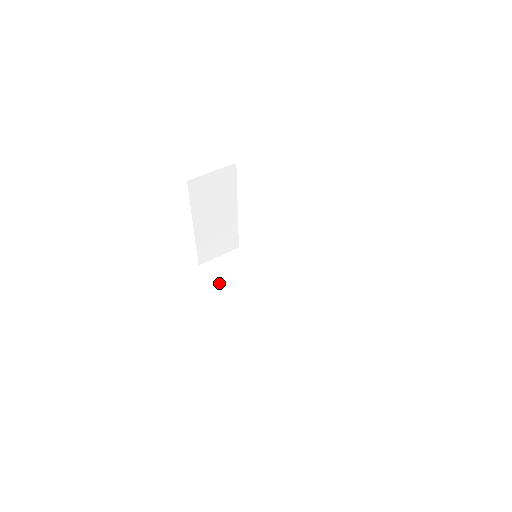
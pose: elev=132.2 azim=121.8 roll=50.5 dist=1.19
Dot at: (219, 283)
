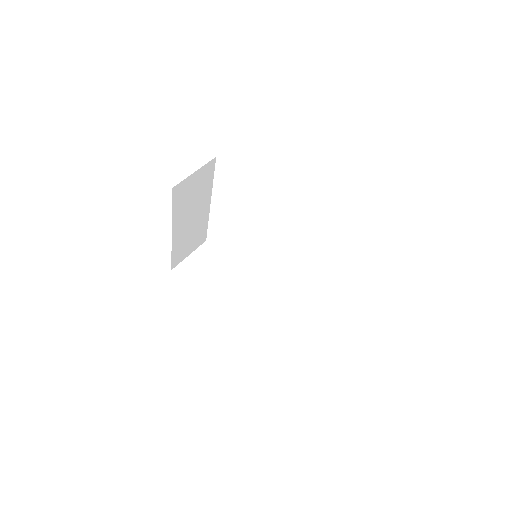
Dot at: (201, 286)
